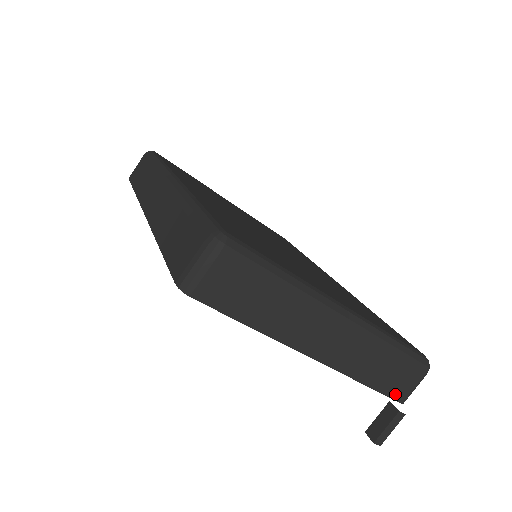
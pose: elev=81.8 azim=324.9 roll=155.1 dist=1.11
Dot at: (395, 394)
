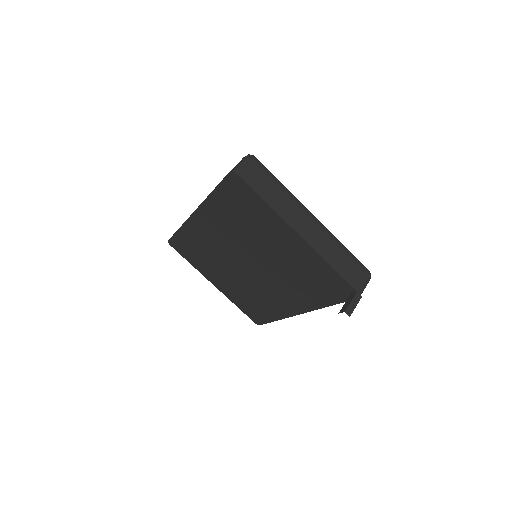
Dot at: (353, 283)
